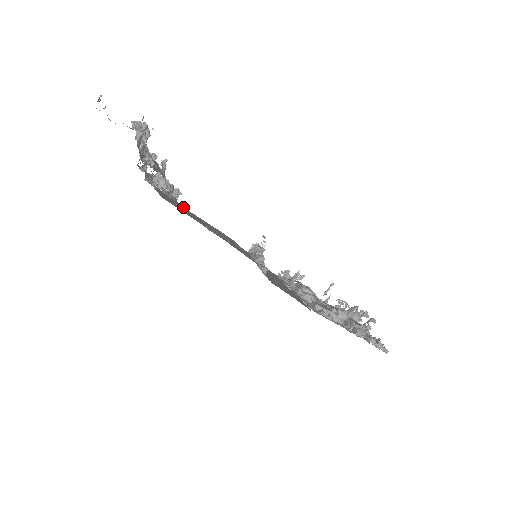
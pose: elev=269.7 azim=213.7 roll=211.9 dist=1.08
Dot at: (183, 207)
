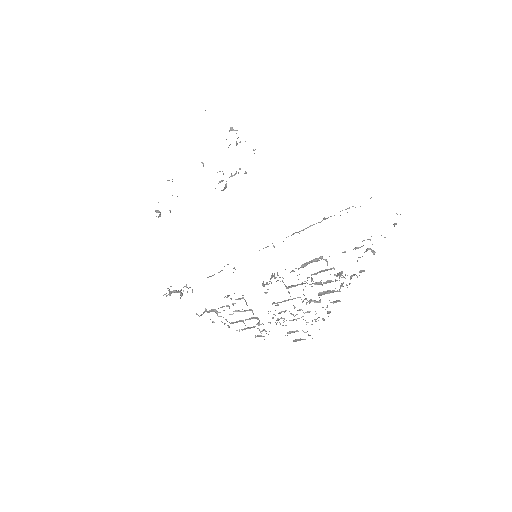
Dot at: occluded
